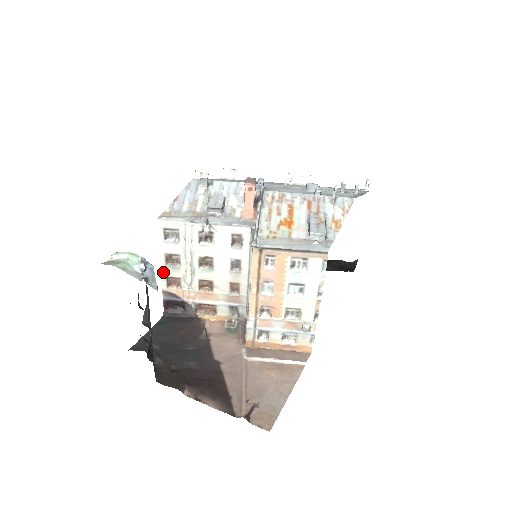
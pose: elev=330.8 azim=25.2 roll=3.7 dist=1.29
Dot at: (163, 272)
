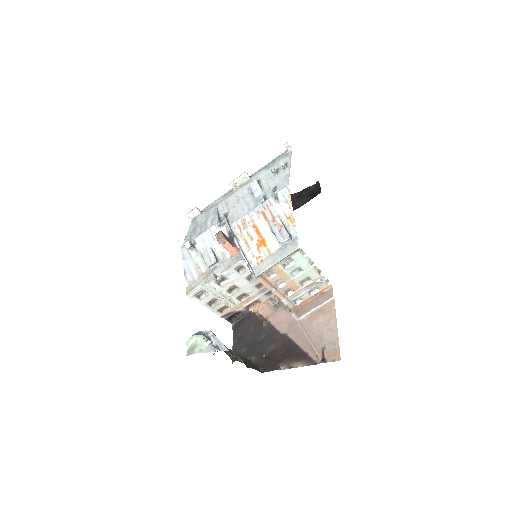
Dot at: (213, 310)
